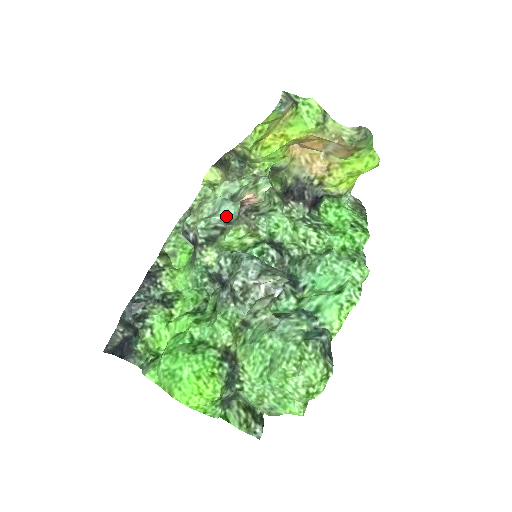
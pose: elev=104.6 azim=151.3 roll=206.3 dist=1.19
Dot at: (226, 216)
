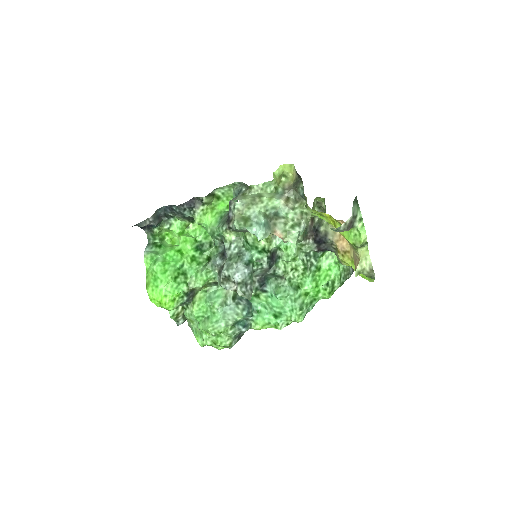
Dot at: (255, 234)
